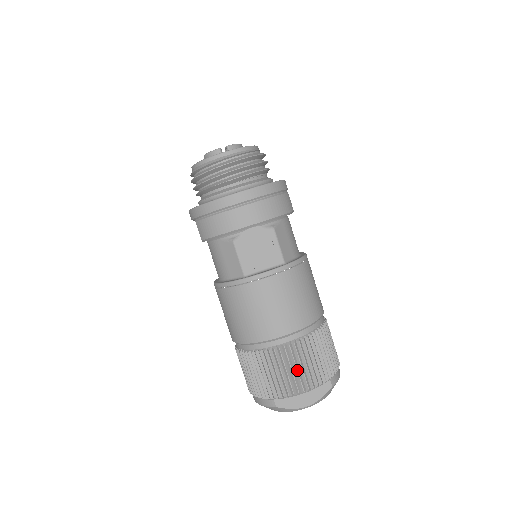
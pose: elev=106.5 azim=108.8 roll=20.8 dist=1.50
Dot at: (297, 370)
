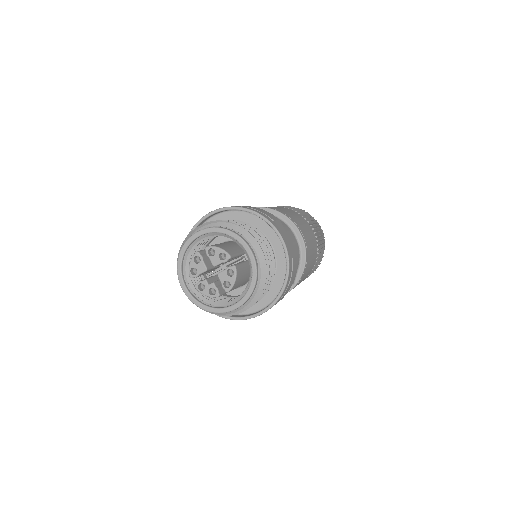
Dot at: occluded
